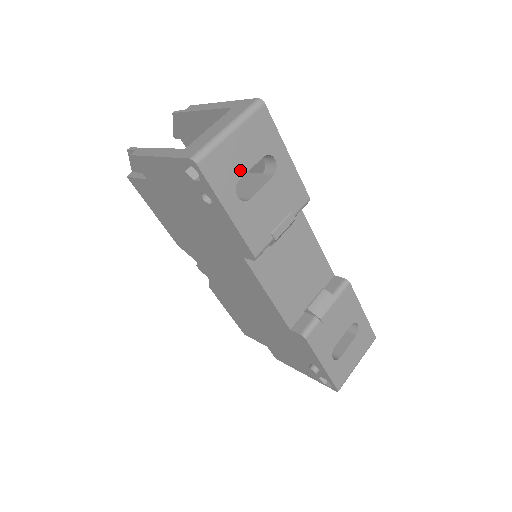
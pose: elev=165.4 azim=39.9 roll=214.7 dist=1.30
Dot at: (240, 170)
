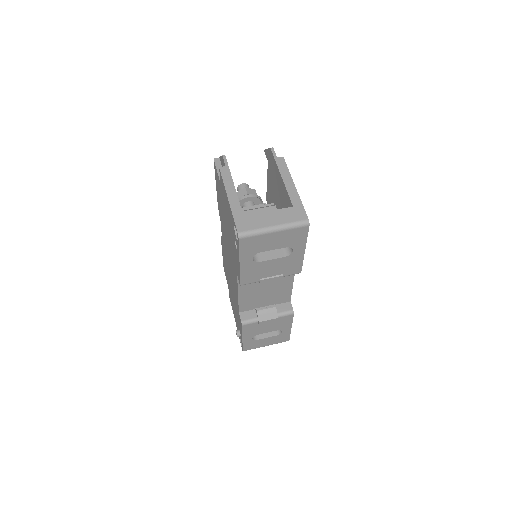
Dot at: (265, 248)
